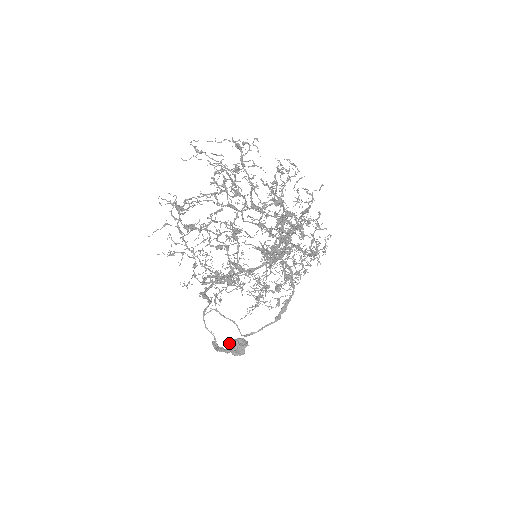
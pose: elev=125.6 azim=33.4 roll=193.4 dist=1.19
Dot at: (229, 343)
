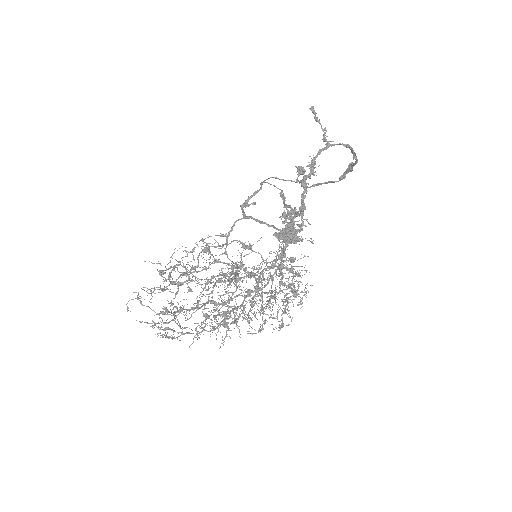
Dot at: occluded
